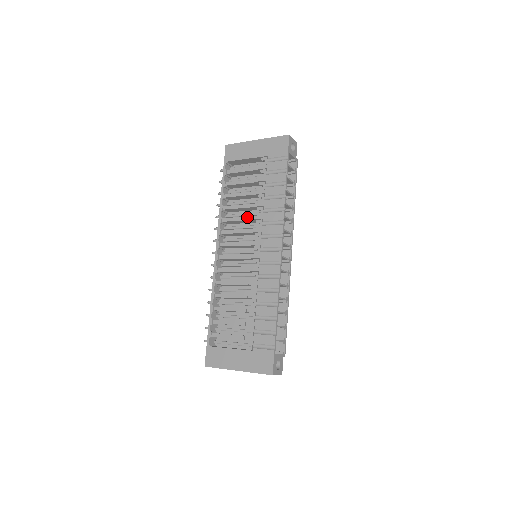
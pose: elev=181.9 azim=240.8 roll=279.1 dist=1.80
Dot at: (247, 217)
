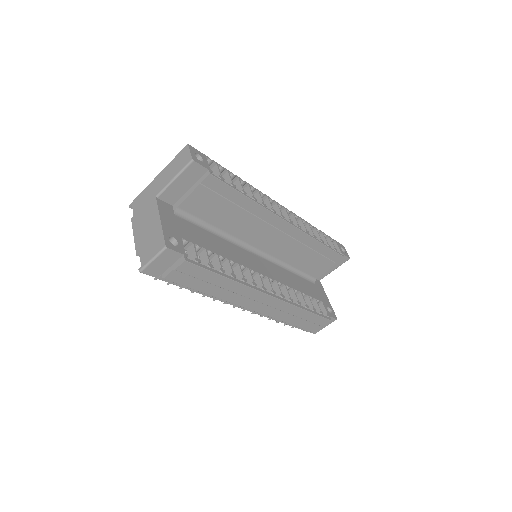
Dot at: occluded
